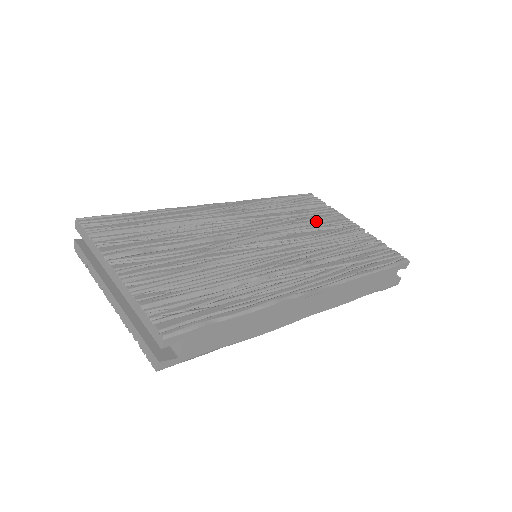
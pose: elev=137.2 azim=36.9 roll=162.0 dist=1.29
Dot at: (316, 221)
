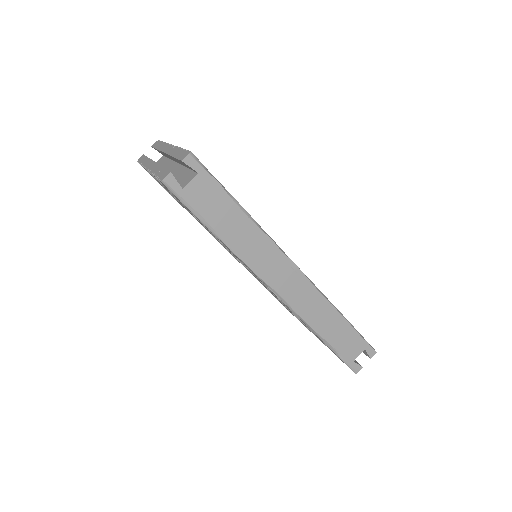
Dot at: occluded
